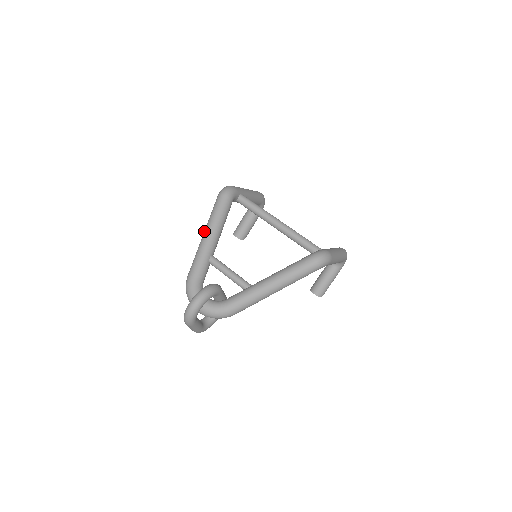
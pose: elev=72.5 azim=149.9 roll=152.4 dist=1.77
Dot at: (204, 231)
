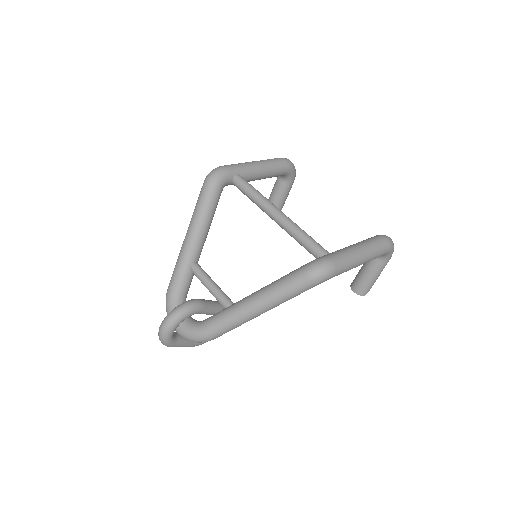
Dot at: occluded
